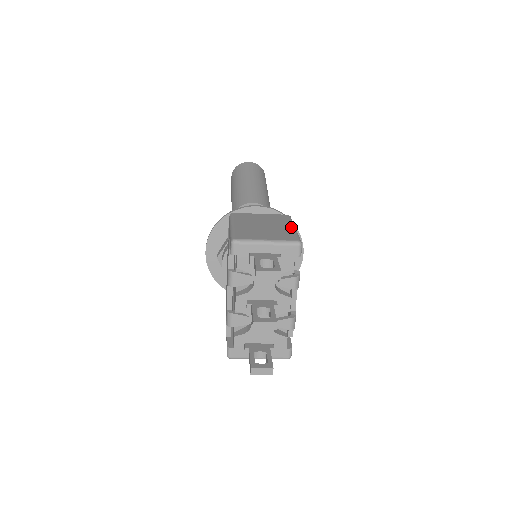
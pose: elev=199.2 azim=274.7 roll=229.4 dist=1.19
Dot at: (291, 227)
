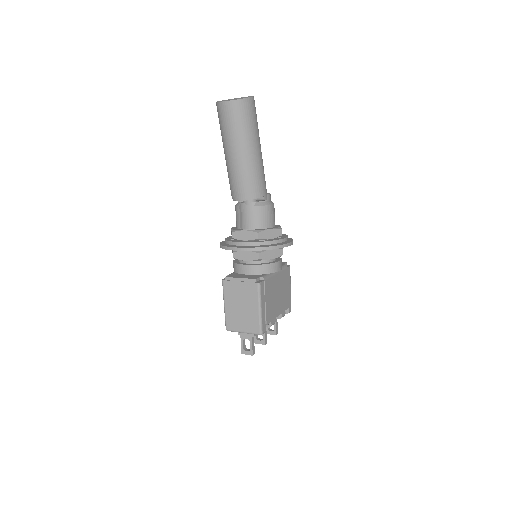
Dot at: (257, 310)
